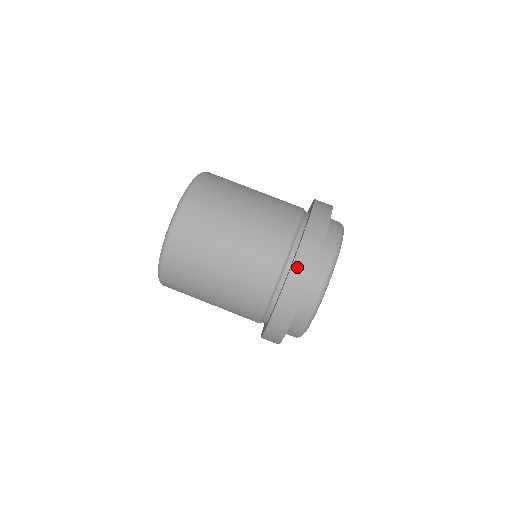
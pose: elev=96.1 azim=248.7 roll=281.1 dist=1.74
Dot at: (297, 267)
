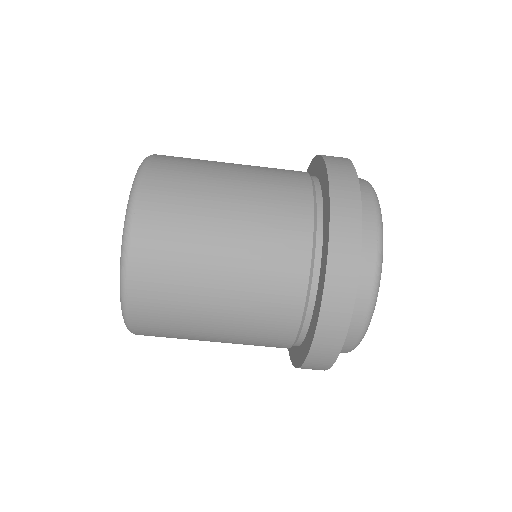
Dot at: (330, 302)
